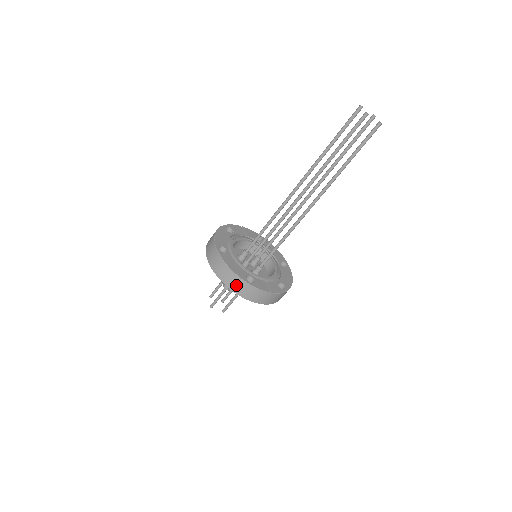
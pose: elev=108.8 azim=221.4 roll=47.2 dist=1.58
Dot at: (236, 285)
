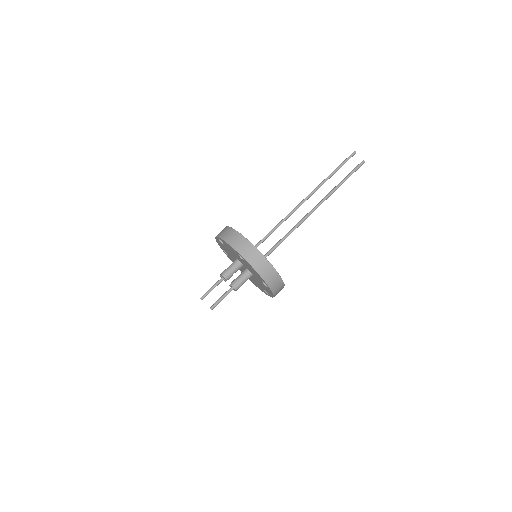
Dot at: (240, 244)
